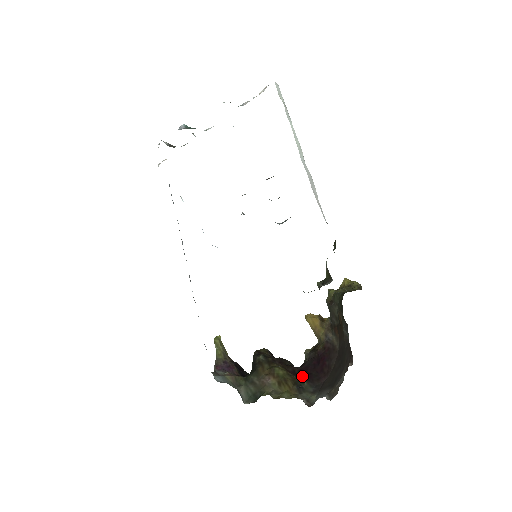
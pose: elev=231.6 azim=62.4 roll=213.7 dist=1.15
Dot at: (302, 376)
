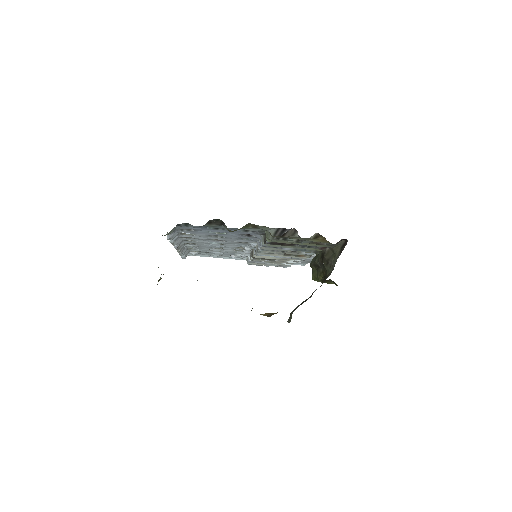
Dot at: occluded
